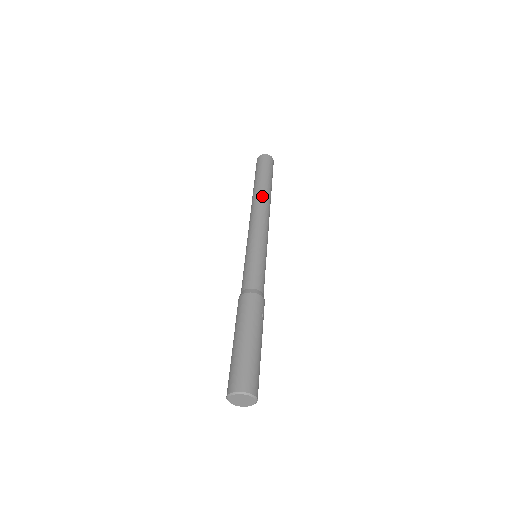
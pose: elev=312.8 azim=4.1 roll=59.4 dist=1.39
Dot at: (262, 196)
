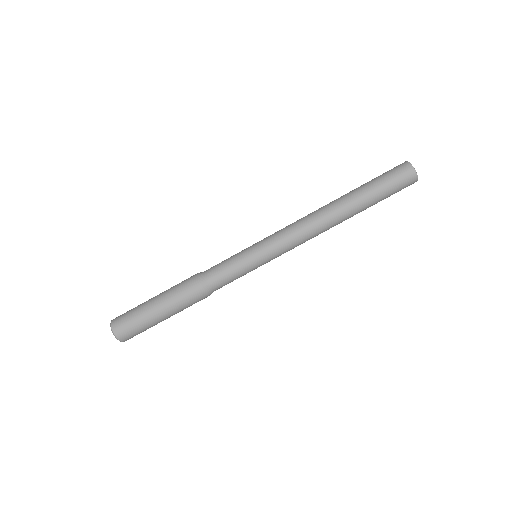
Dot at: (337, 221)
